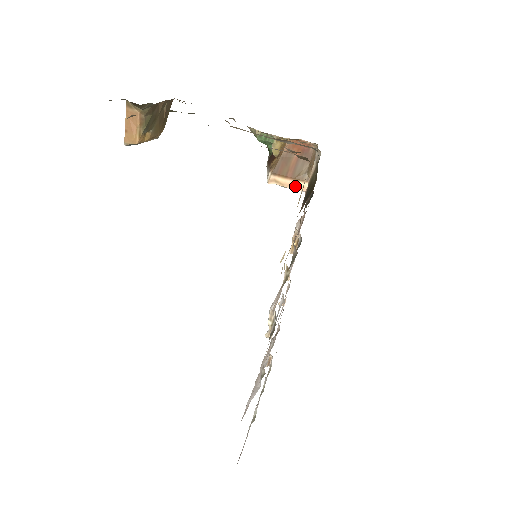
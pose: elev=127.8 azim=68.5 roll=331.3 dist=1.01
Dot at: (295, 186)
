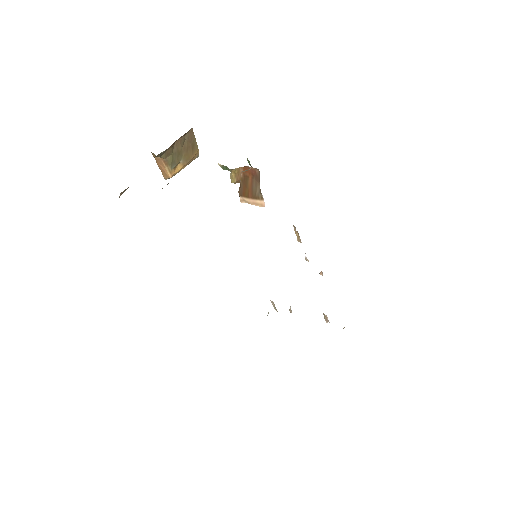
Dot at: (257, 203)
